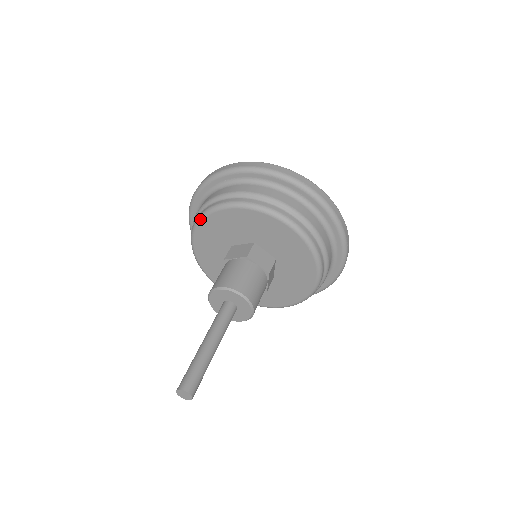
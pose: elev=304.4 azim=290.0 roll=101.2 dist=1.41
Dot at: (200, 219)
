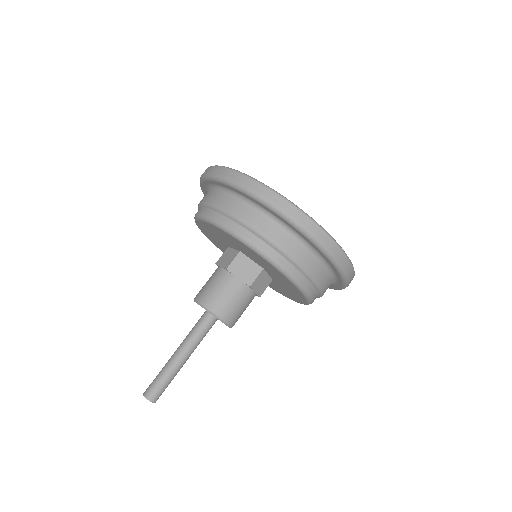
Dot at: (195, 221)
